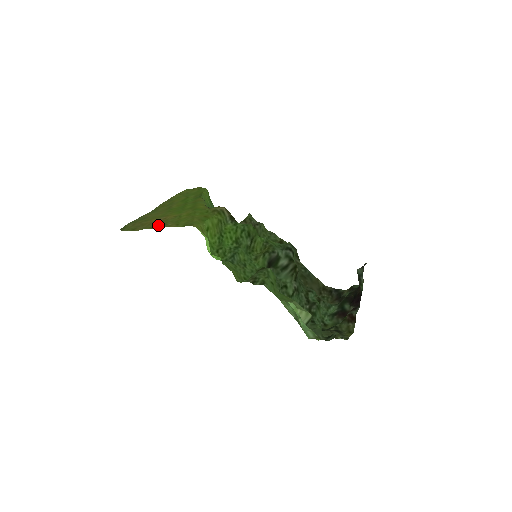
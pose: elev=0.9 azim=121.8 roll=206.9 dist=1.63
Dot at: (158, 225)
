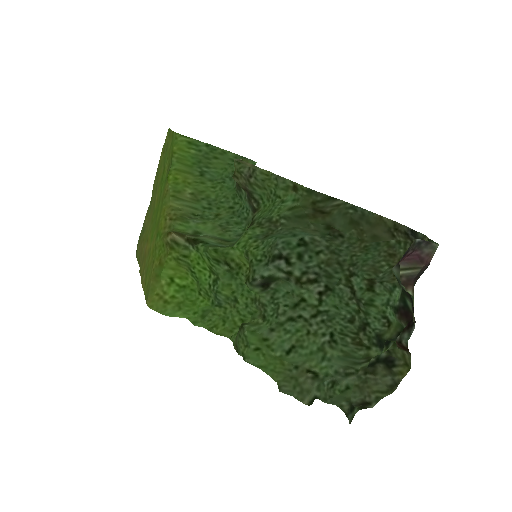
Dot at: (141, 271)
